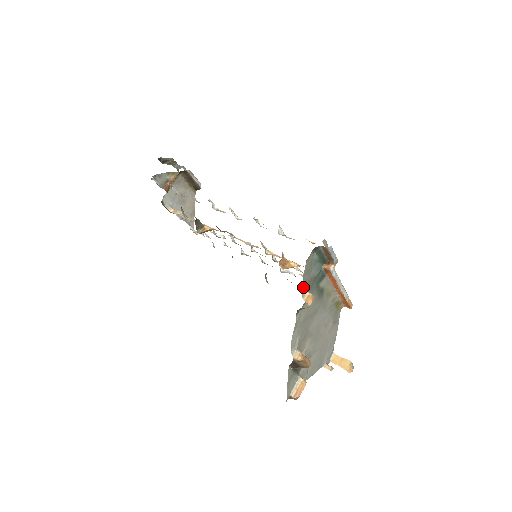
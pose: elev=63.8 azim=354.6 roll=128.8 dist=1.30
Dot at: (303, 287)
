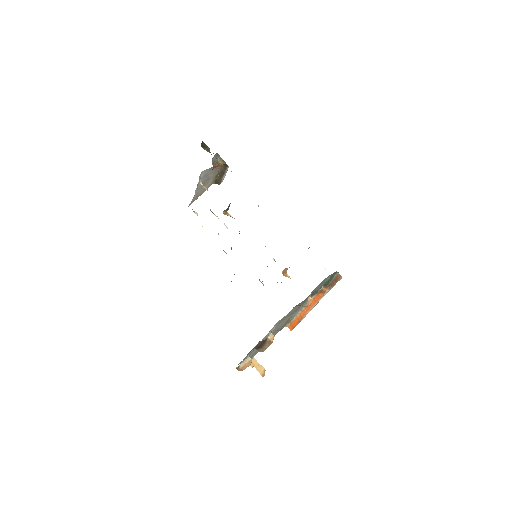
Dot at: occluded
